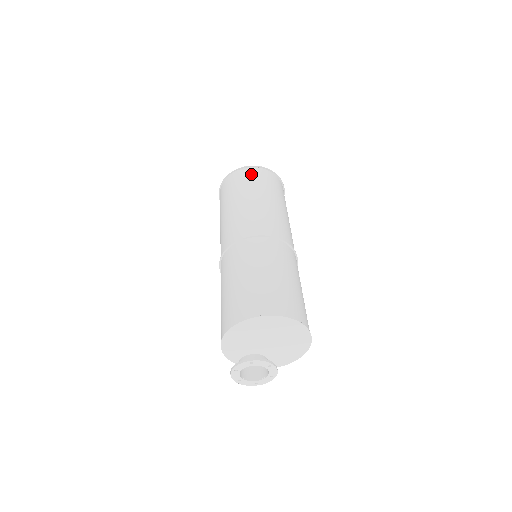
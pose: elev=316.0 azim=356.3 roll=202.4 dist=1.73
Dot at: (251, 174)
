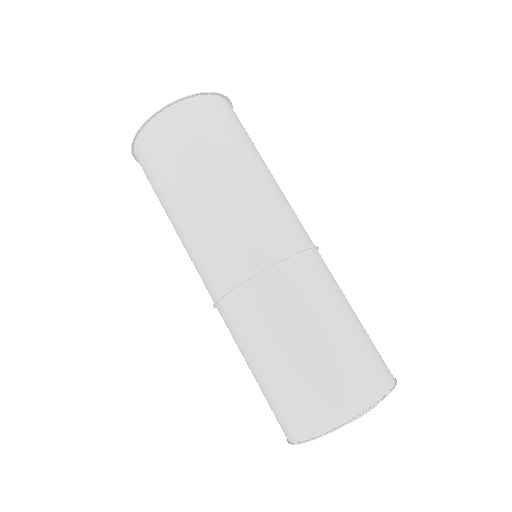
Dot at: (150, 150)
